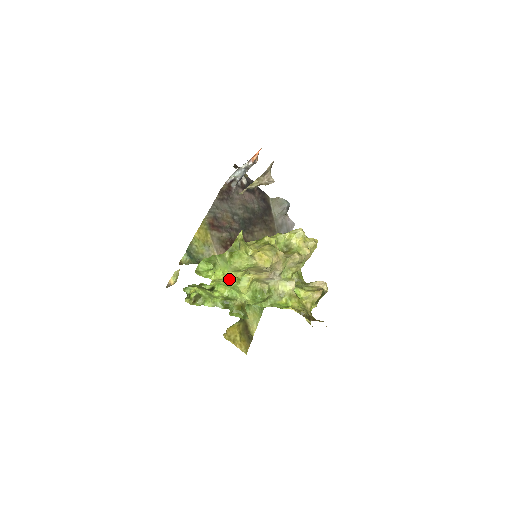
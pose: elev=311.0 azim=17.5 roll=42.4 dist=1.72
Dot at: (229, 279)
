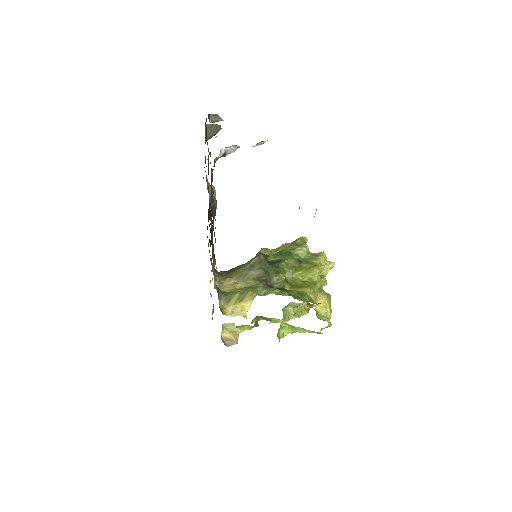
Dot at: occluded
